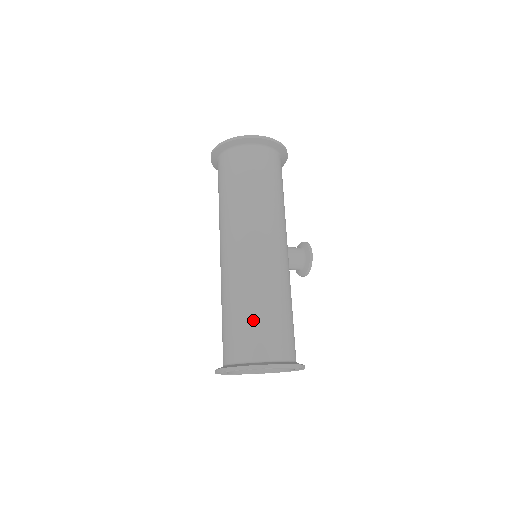
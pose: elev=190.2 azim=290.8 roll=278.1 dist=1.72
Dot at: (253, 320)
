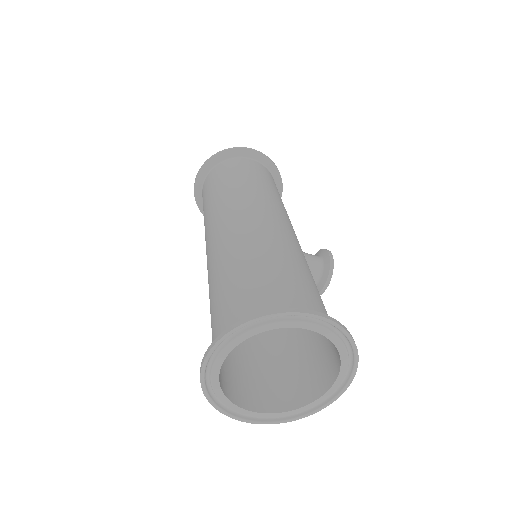
Dot at: (262, 274)
